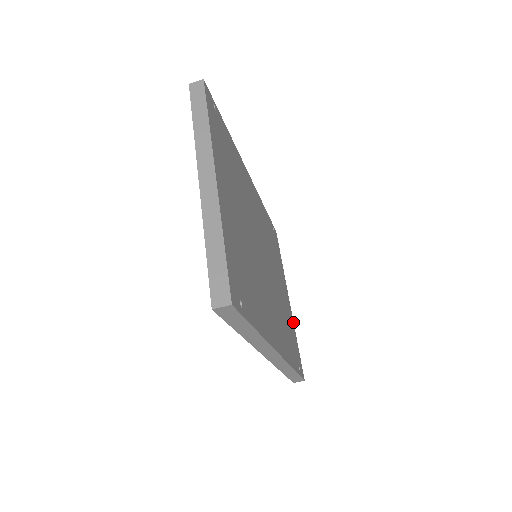
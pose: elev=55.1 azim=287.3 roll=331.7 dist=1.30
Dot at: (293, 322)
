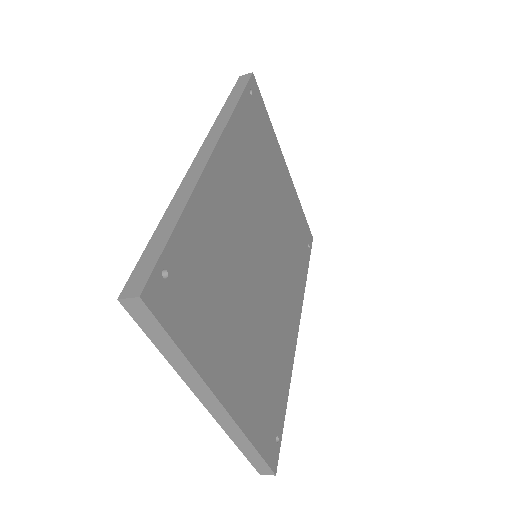
Dot at: (295, 190)
